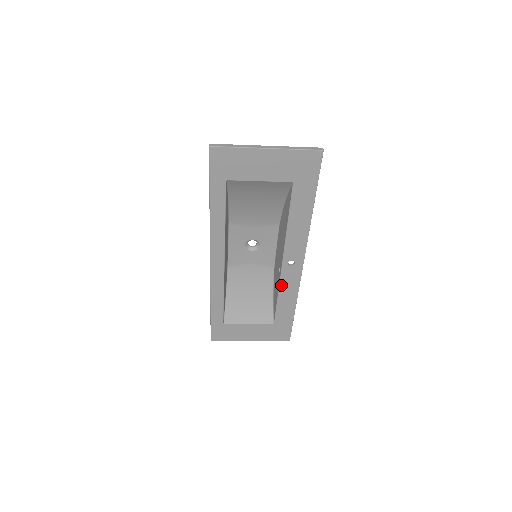
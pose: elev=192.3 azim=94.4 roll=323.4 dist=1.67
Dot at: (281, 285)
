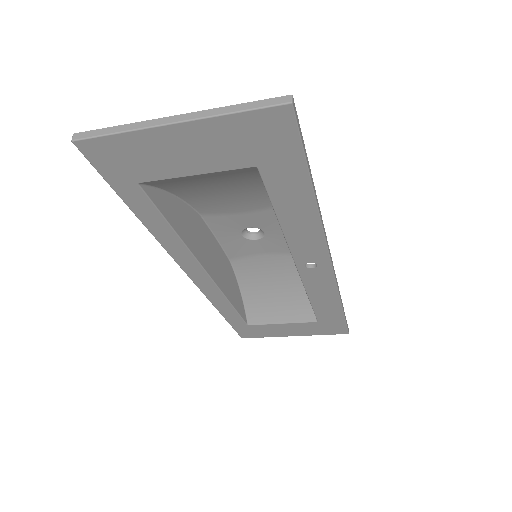
Dot at: (307, 288)
